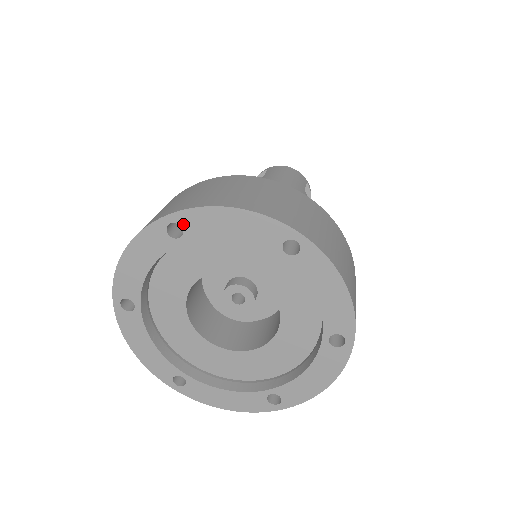
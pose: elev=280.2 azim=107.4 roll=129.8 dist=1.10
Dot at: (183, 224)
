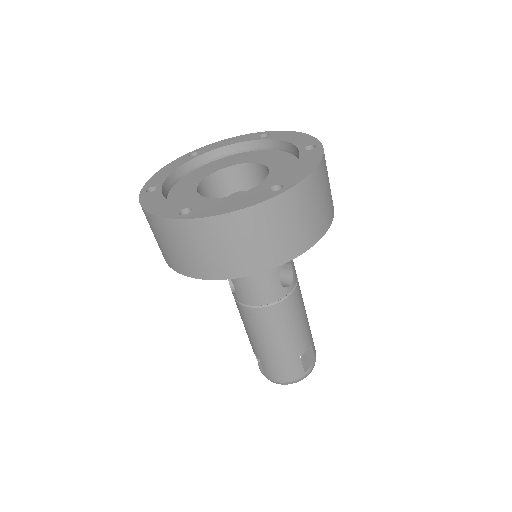
Dot at: (271, 134)
